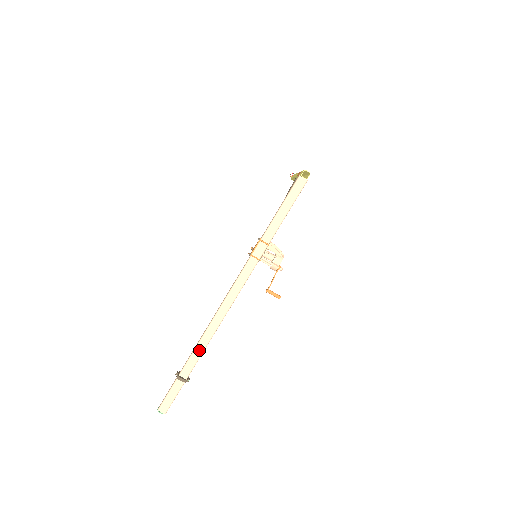
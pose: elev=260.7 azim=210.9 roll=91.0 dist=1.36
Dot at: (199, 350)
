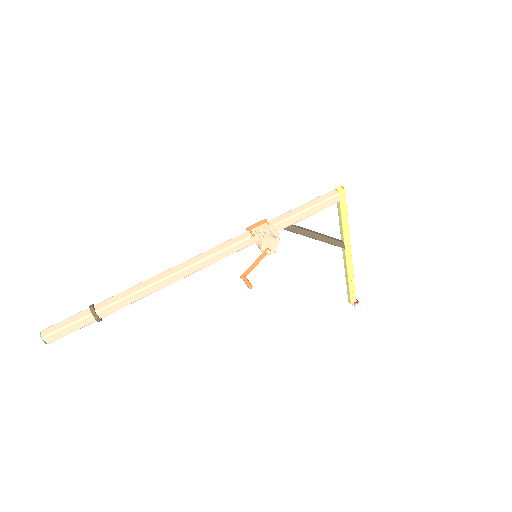
Dot at: (134, 289)
